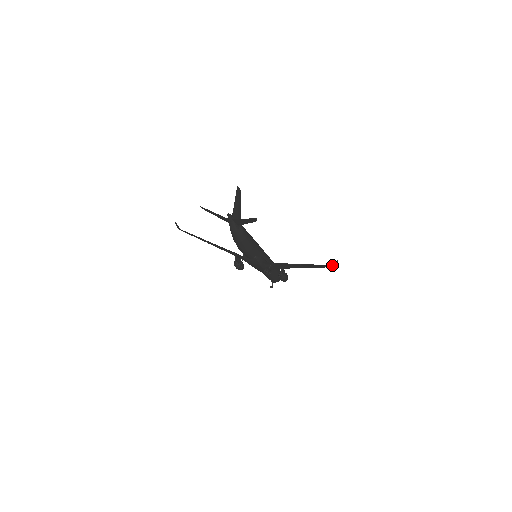
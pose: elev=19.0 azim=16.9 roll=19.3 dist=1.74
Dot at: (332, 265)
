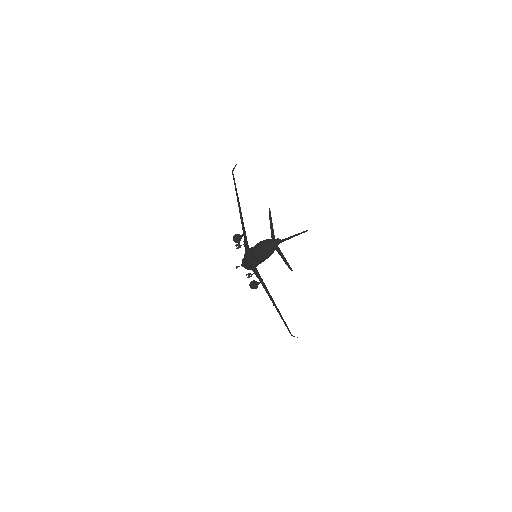
Dot at: occluded
